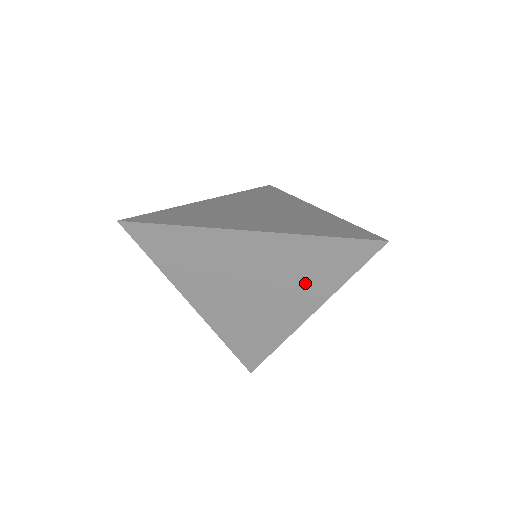
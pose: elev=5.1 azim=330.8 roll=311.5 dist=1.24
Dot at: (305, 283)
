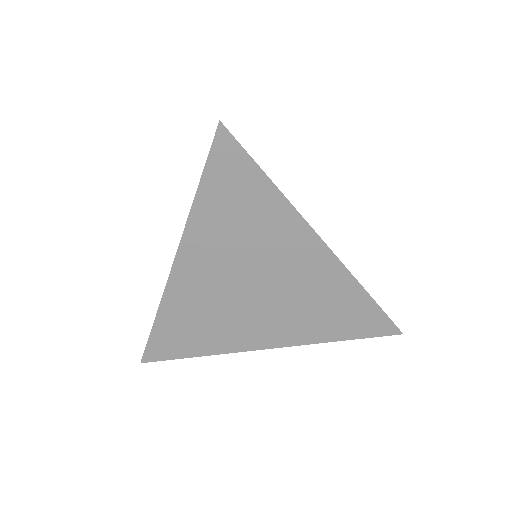
Dot at: (264, 231)
